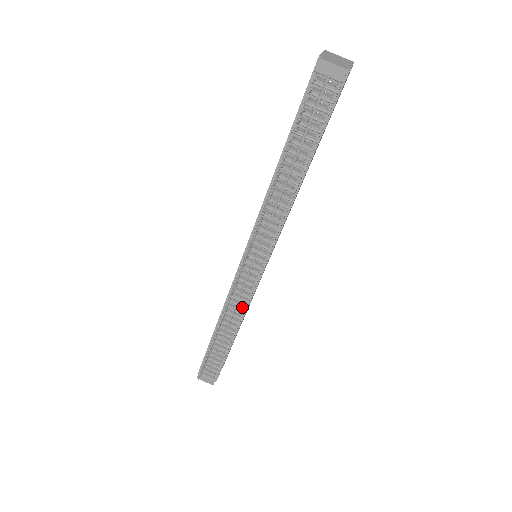
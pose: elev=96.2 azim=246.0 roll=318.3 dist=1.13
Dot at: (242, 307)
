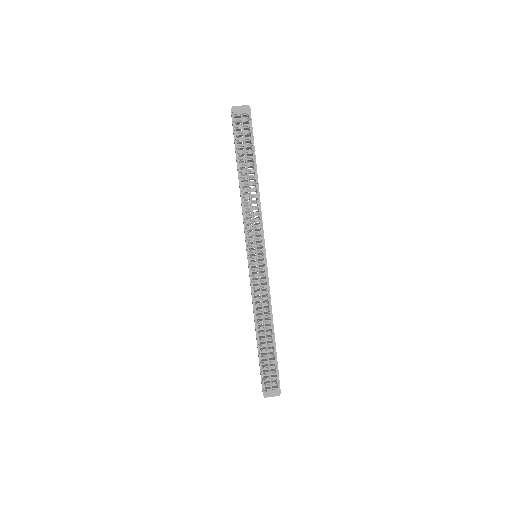
Dot at: (266, 298)
